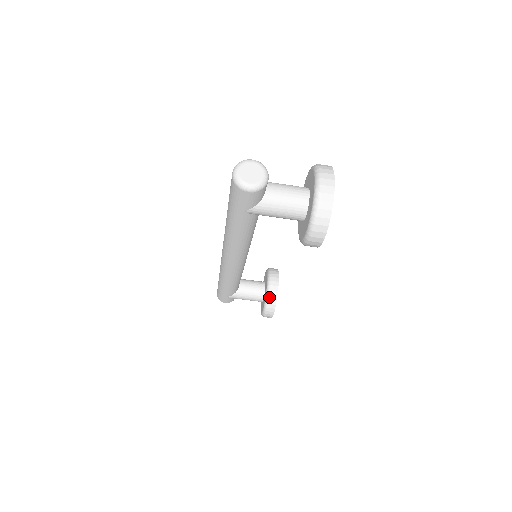
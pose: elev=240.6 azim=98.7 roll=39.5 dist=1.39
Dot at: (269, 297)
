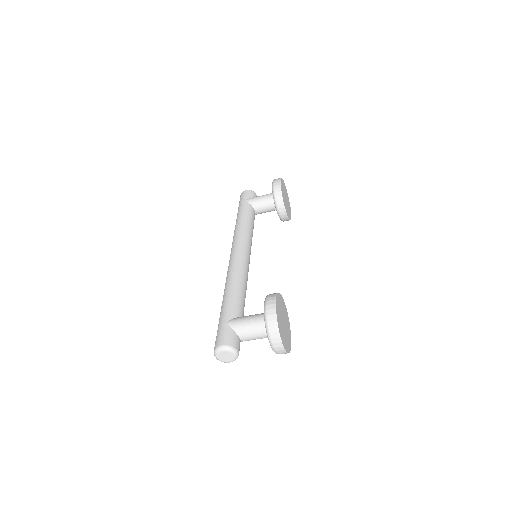
Dot at: (282, 219)
